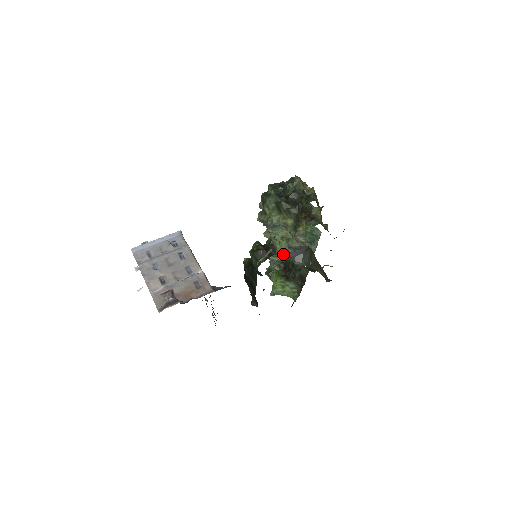
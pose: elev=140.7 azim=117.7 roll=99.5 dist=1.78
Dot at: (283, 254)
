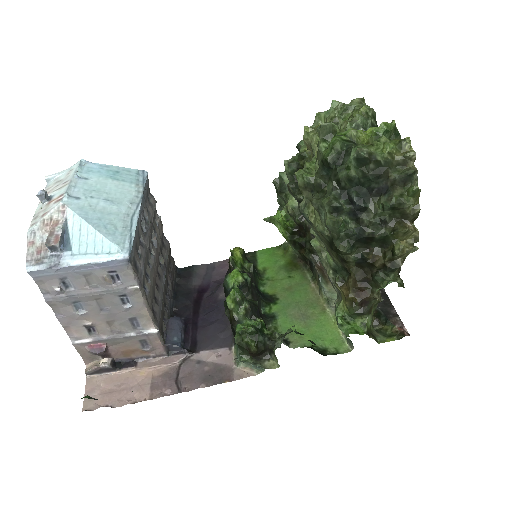
Dot at: occluded
